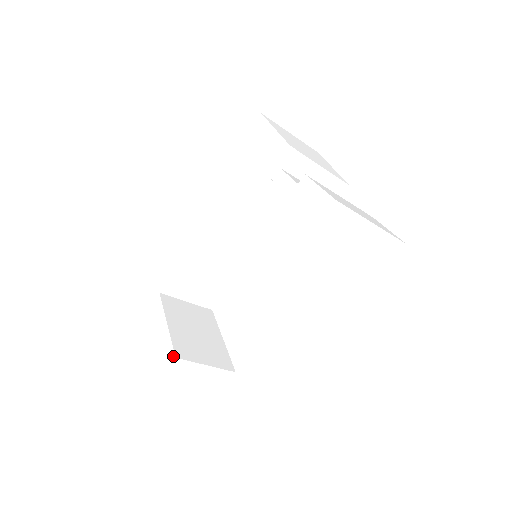
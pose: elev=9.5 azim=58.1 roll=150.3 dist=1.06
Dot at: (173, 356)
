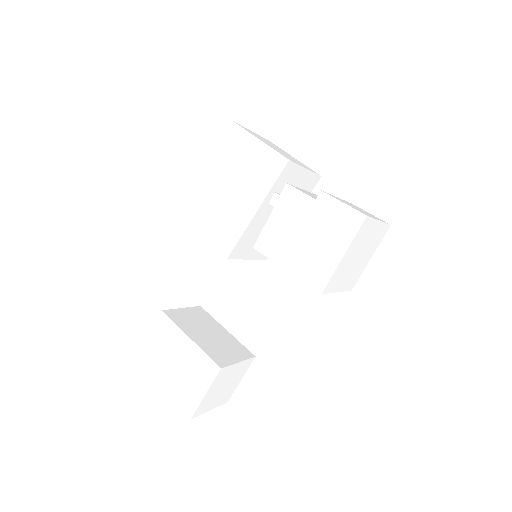
Dot at: (217, 368)
